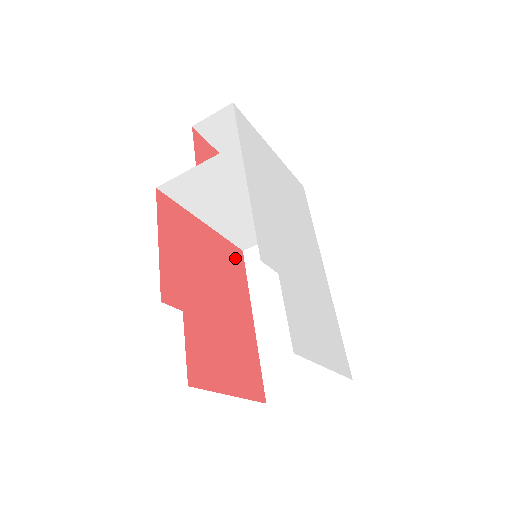
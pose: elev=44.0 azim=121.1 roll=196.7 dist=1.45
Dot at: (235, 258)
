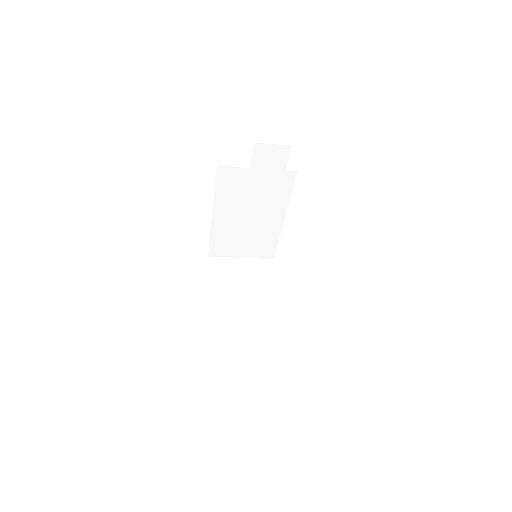
Dot at: occluded
